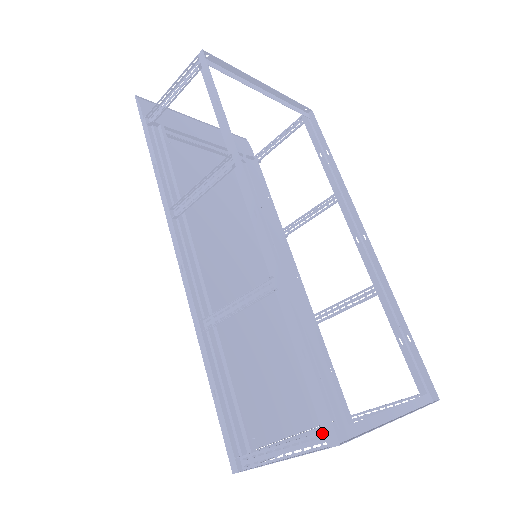
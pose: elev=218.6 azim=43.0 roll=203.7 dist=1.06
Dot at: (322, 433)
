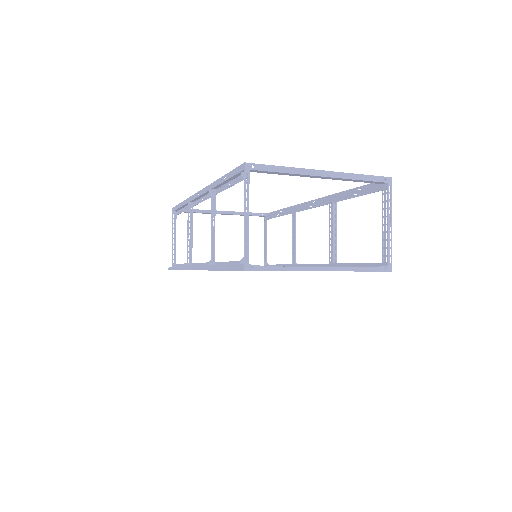
Dot at: occluded
